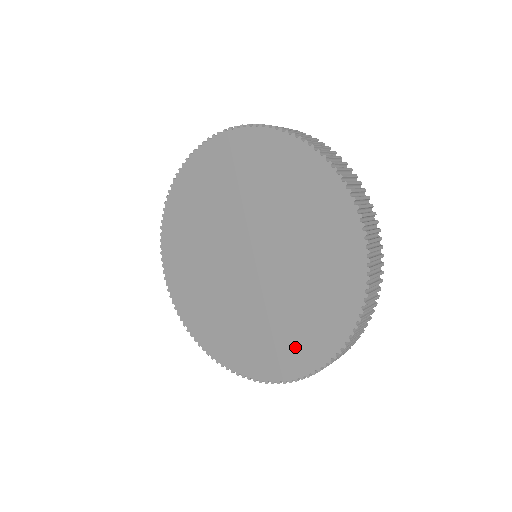
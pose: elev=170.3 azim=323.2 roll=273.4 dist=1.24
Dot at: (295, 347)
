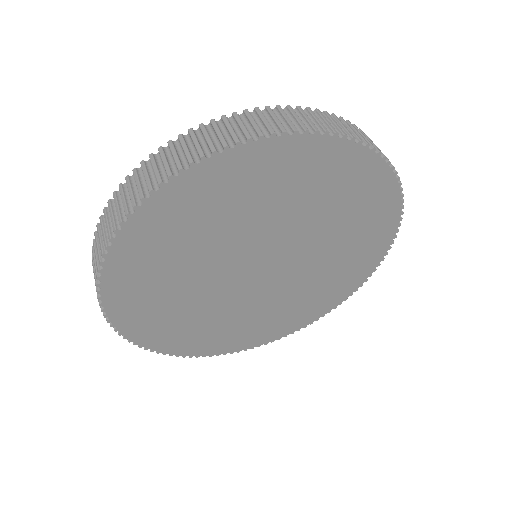
Dot at: (273, 327)
